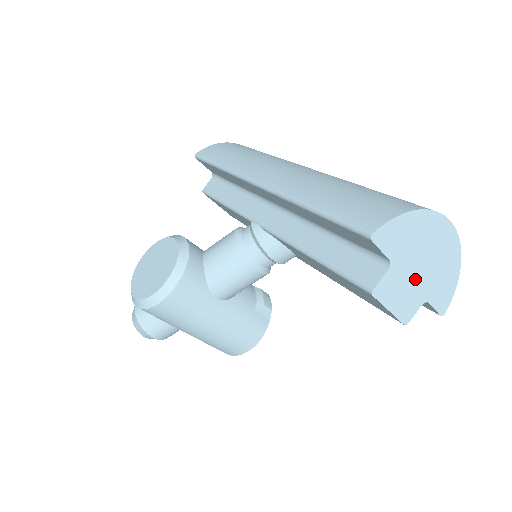
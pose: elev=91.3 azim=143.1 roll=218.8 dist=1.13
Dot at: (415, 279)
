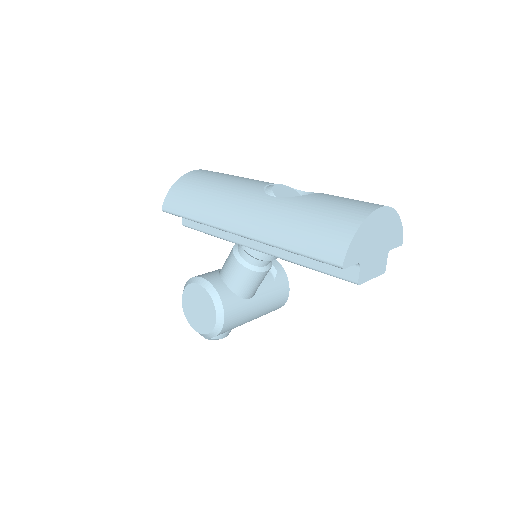
Dot at: (377, 252)
